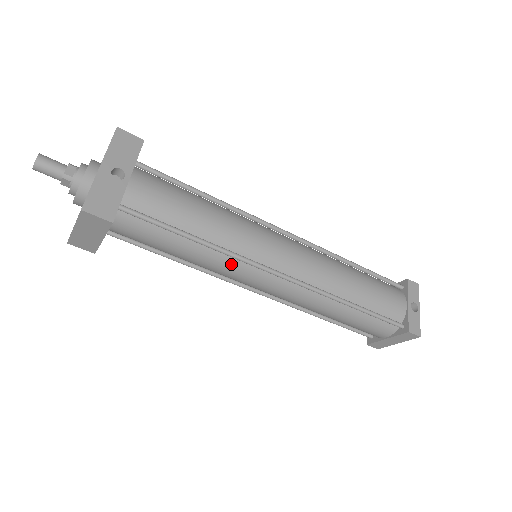
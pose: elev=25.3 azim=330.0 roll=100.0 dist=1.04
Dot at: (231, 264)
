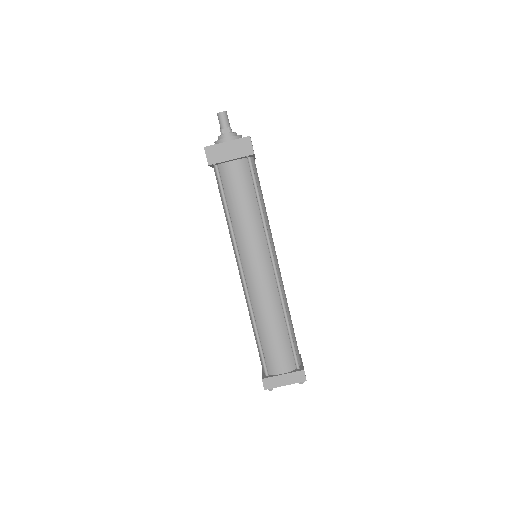
Dot at: (260, 236)
